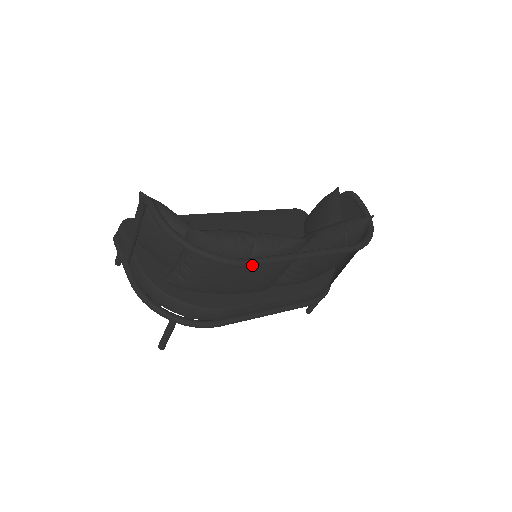
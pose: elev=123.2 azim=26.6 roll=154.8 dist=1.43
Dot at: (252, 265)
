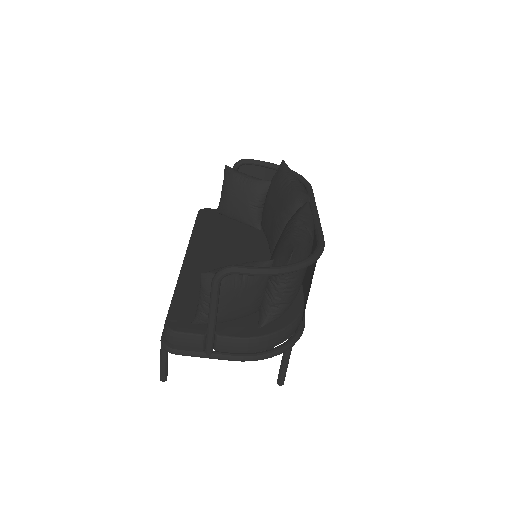
Dot at: (324, 242)
